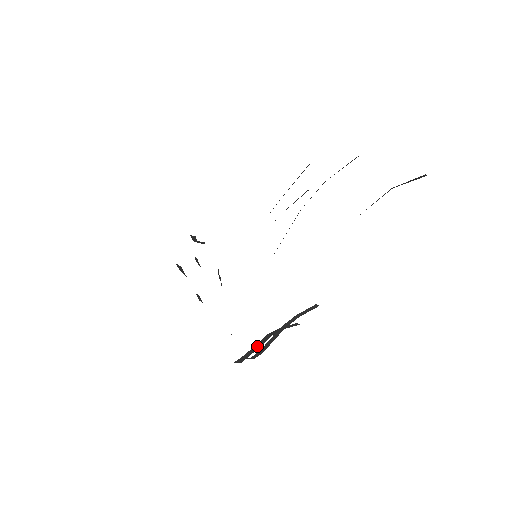
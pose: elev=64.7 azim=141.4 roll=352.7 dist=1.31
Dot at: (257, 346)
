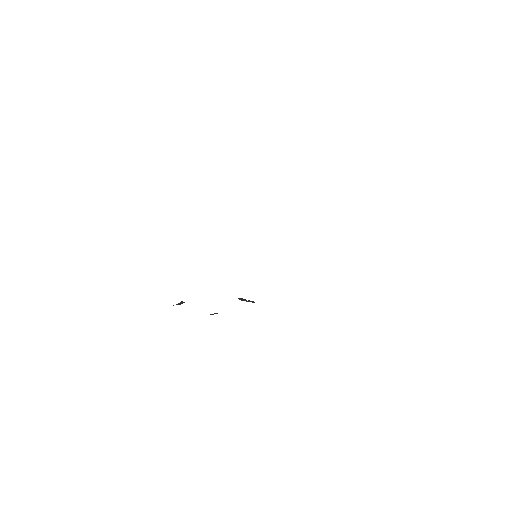
Dot at: occluded
